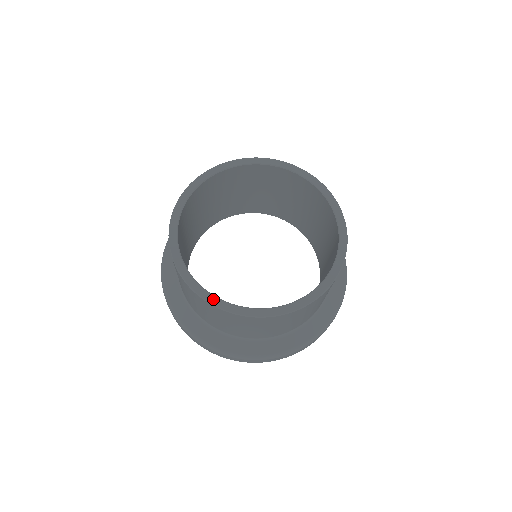
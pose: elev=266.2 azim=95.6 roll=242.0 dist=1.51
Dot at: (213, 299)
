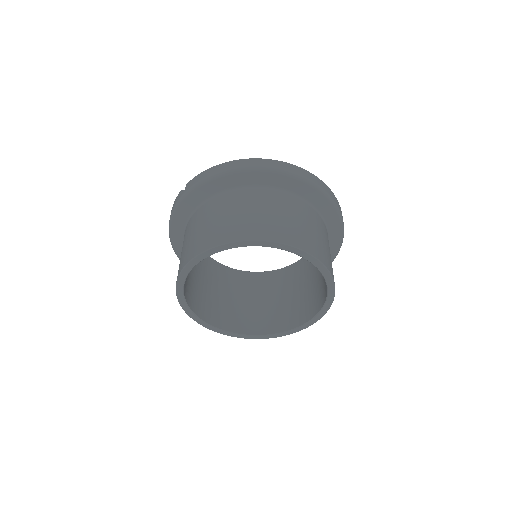
Dot at: (284, 334)
